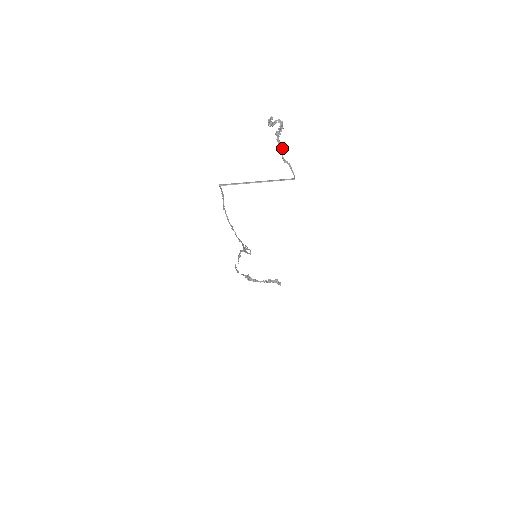
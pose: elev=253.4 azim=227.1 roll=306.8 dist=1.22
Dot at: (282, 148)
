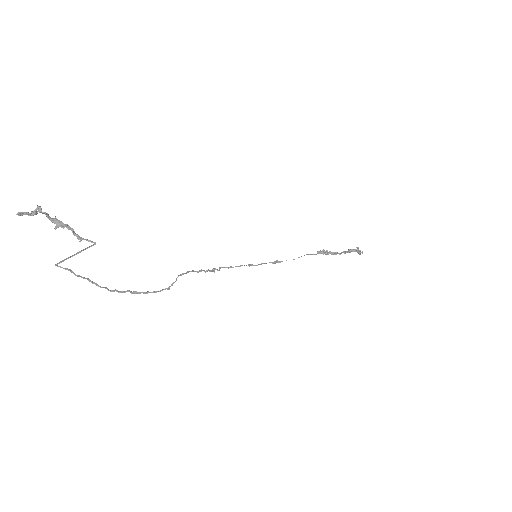
Dot at: (63, 225)
